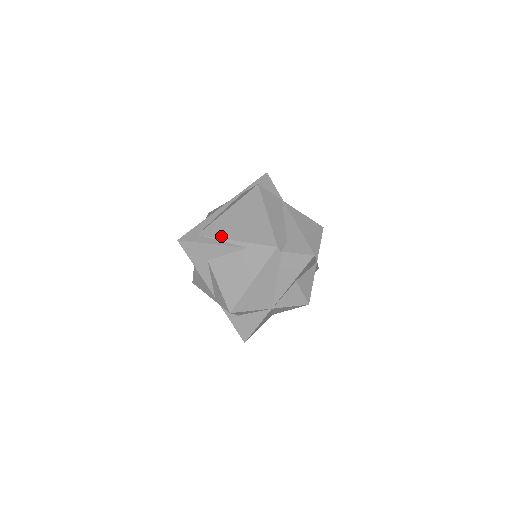
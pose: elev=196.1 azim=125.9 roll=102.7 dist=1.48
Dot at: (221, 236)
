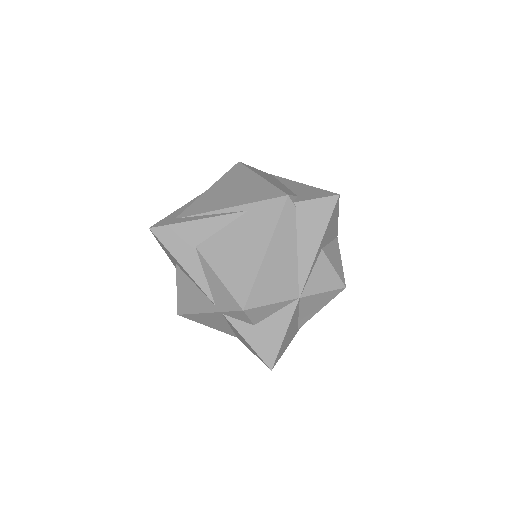
Dot at: (208, 210)
